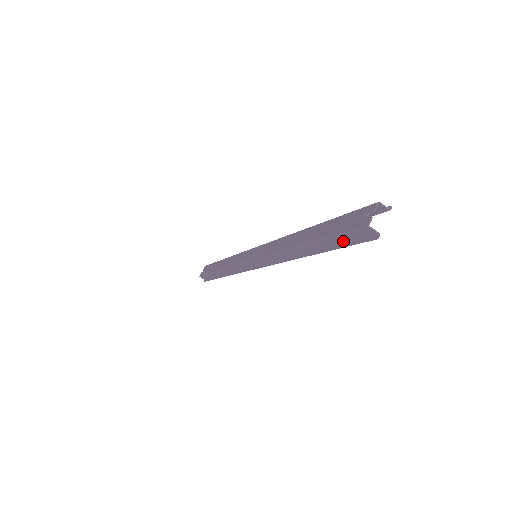
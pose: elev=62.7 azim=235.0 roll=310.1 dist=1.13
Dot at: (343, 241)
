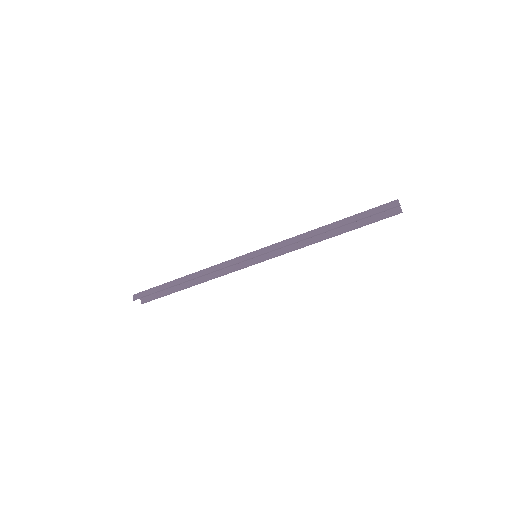
Dot at: (371, 214)
